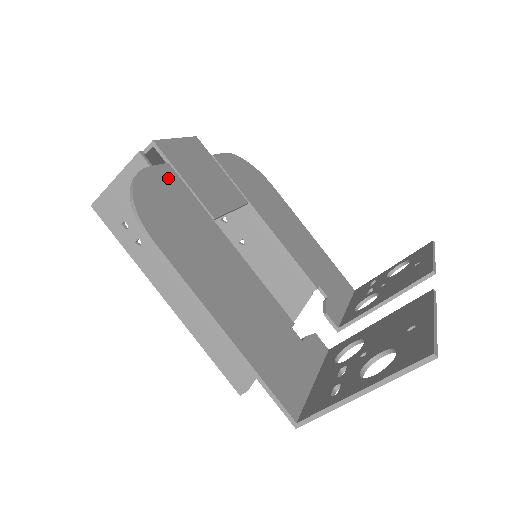
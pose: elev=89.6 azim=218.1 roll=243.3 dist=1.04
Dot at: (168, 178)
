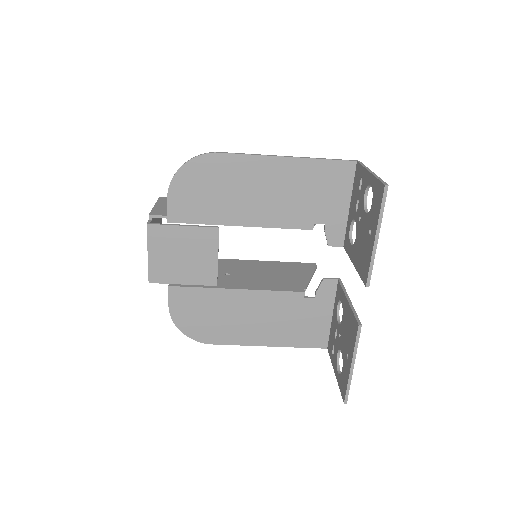
Dot at: (179, 298)
